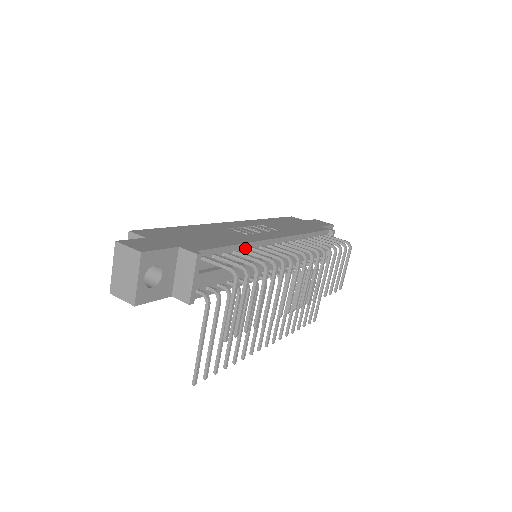
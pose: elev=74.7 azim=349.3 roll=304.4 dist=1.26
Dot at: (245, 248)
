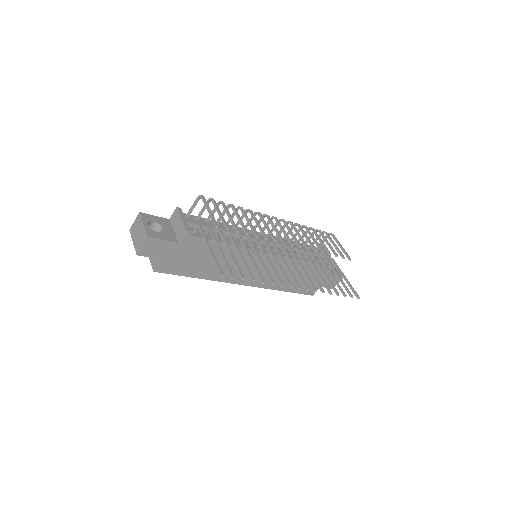
Dot at: occluded
